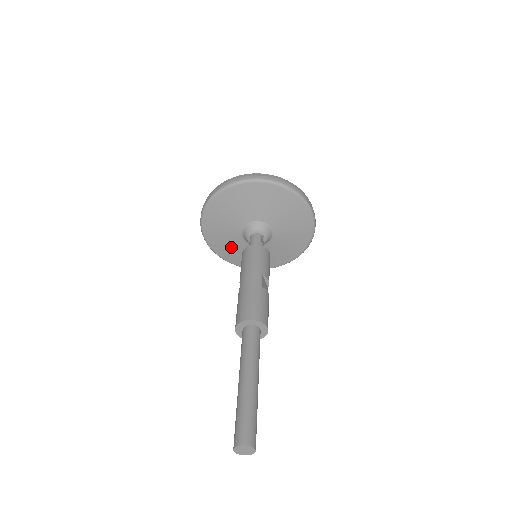
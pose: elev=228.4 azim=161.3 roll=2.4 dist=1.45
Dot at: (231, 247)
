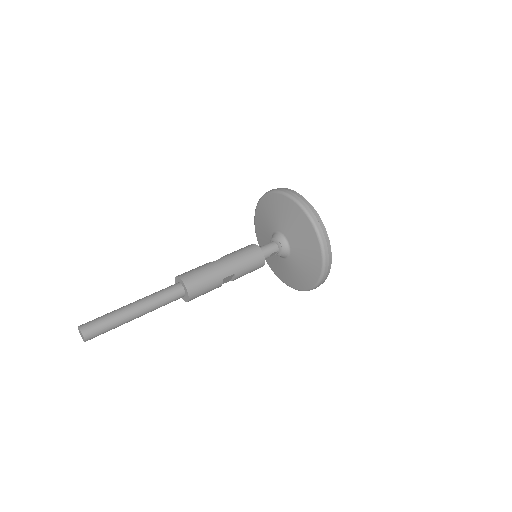
Dot at: (264, 225)
